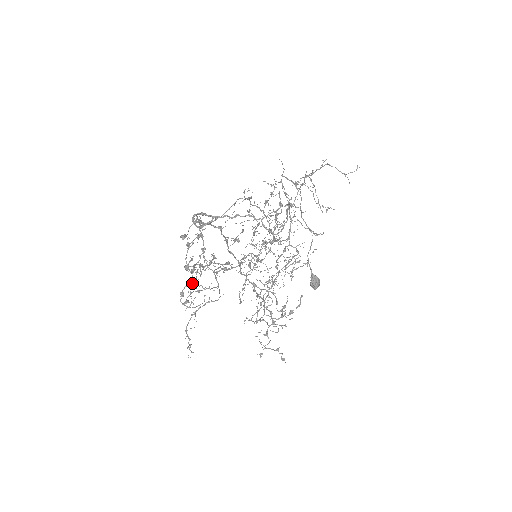
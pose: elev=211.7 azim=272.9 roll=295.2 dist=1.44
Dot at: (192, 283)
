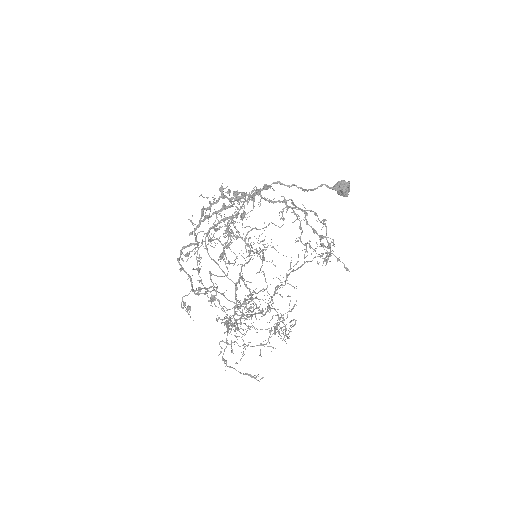
Dot at: (226, 316)
